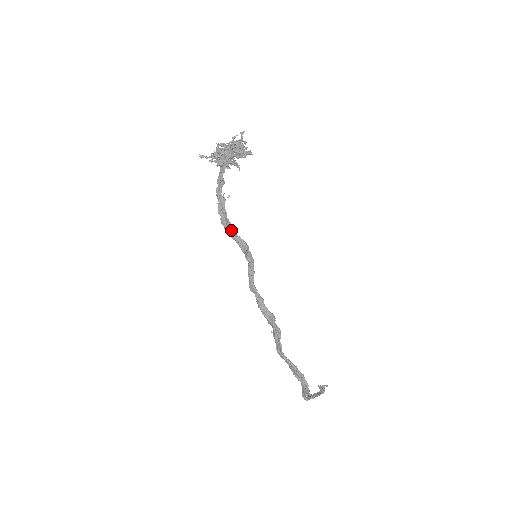
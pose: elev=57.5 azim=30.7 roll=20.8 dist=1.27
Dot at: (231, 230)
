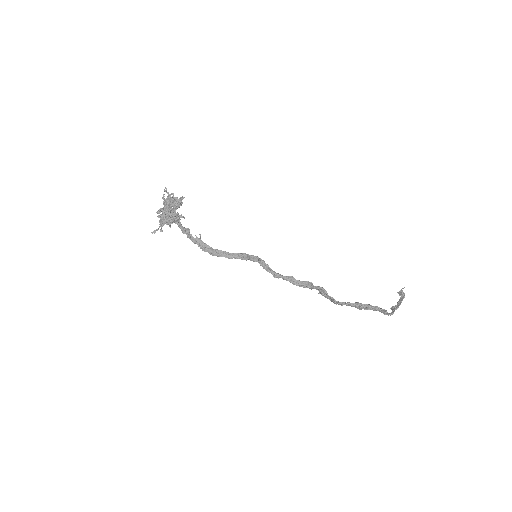
Dot at: (224, 254)
